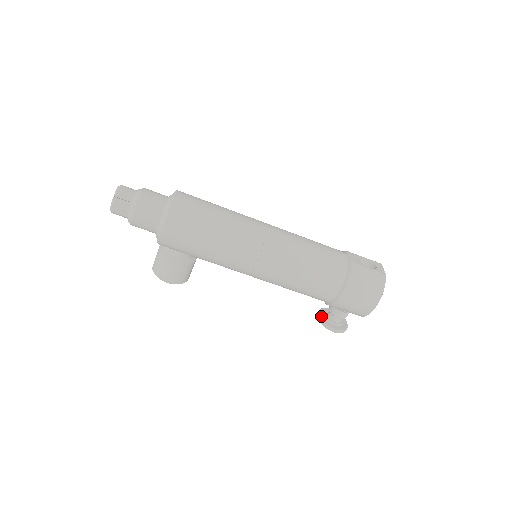
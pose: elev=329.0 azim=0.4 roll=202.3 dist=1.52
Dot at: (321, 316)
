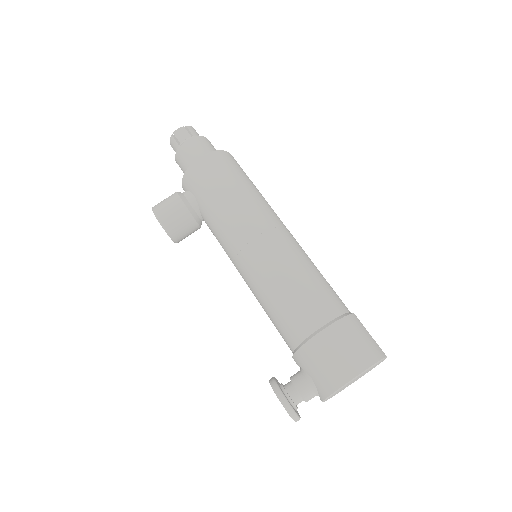
Dot at: (276, 379)
